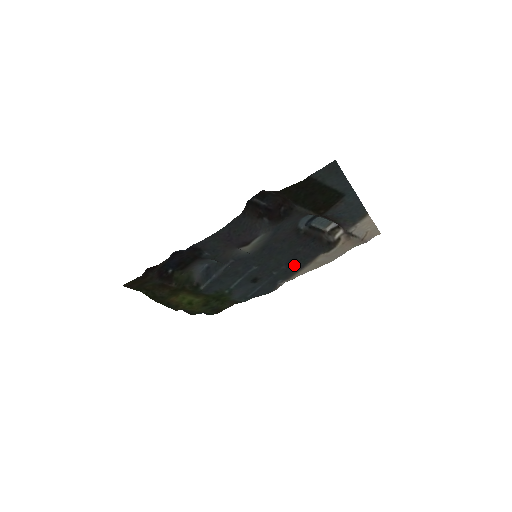
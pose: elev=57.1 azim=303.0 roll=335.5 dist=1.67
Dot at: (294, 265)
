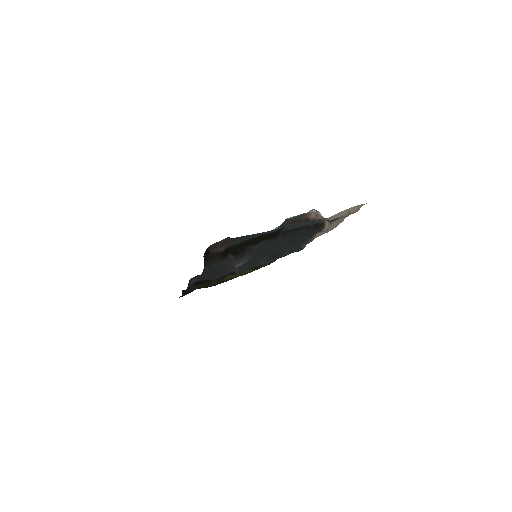
Dot at: (299, 243)
